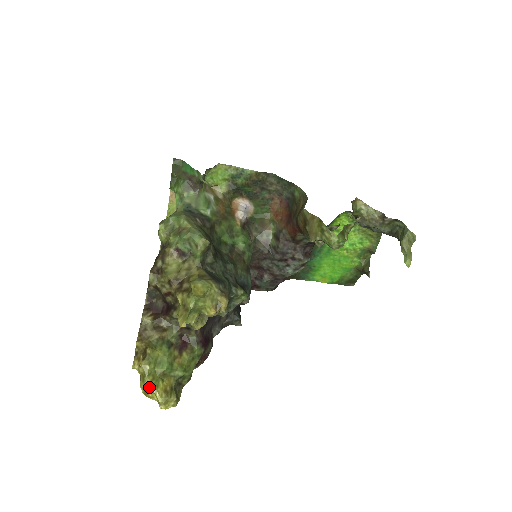
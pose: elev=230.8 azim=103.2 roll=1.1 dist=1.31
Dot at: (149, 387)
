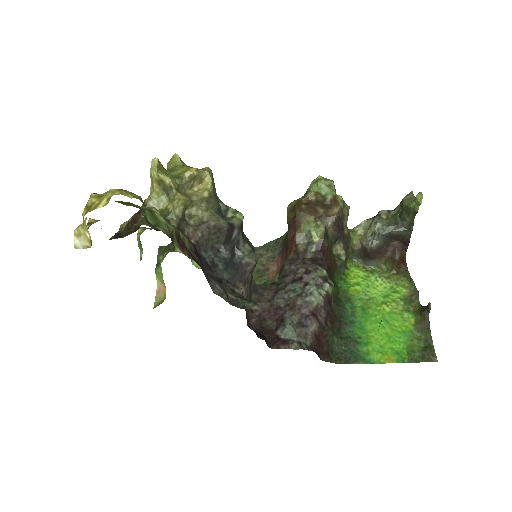
Dot at: (97, 195)
